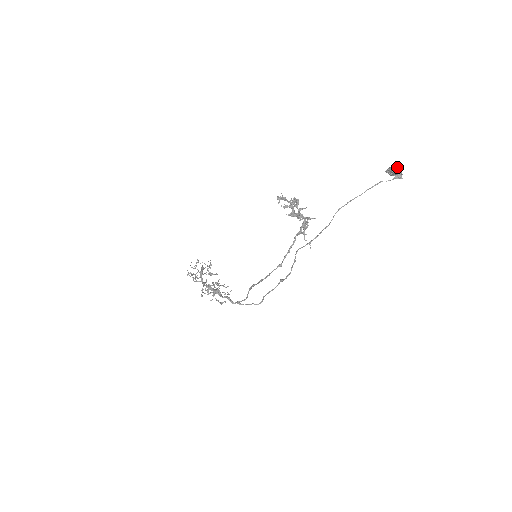
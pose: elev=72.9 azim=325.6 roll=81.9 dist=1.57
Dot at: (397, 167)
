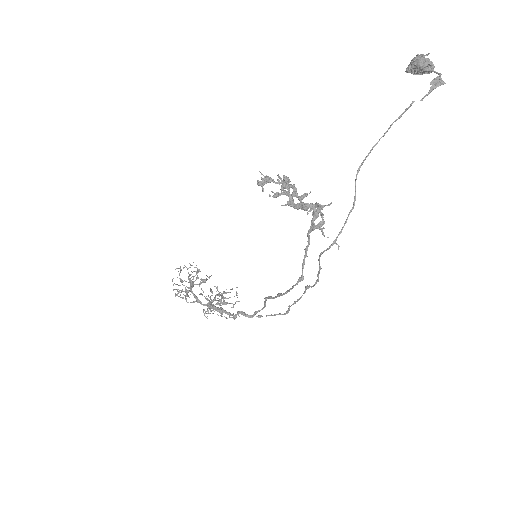
Dot at: (424, 60)
